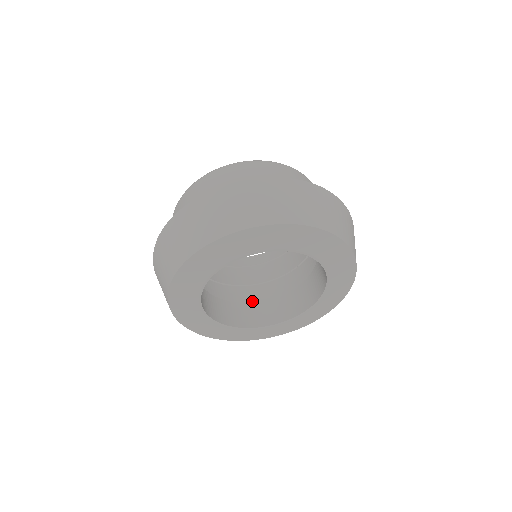
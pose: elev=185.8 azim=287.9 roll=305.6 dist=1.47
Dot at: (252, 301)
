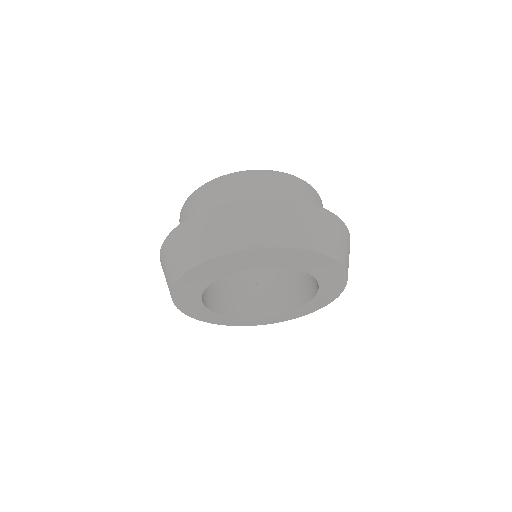
Dot at: occluded
